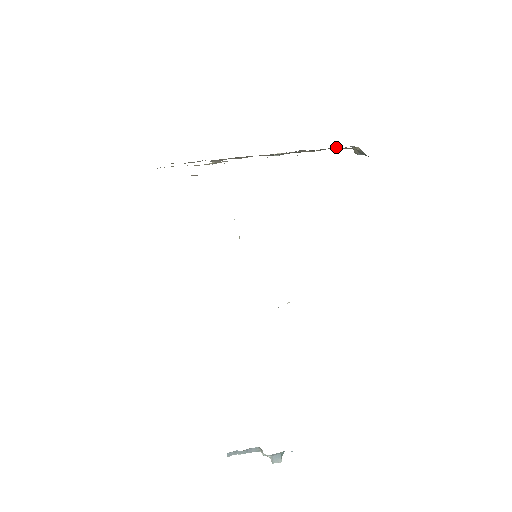
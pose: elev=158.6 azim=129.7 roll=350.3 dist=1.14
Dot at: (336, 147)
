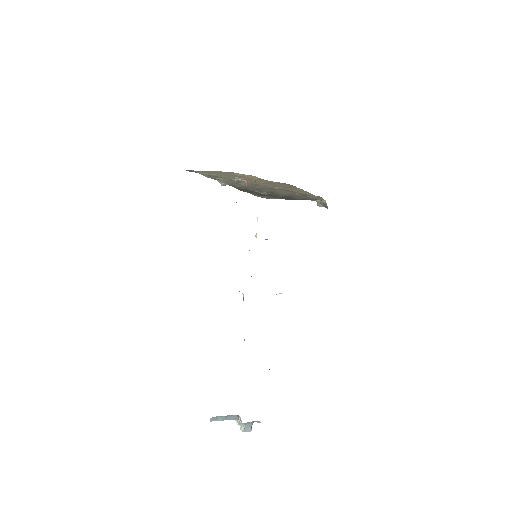
Dot at: (304, 199)
